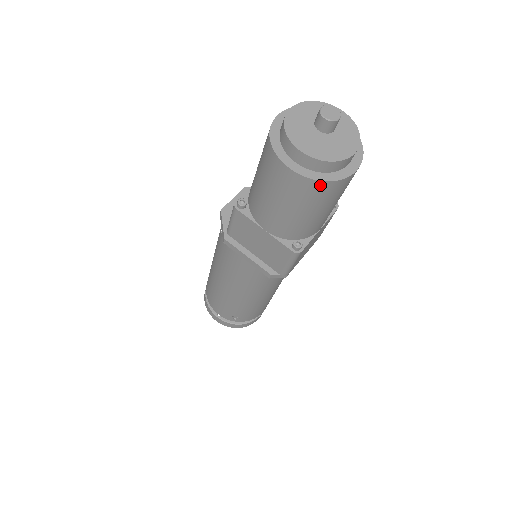
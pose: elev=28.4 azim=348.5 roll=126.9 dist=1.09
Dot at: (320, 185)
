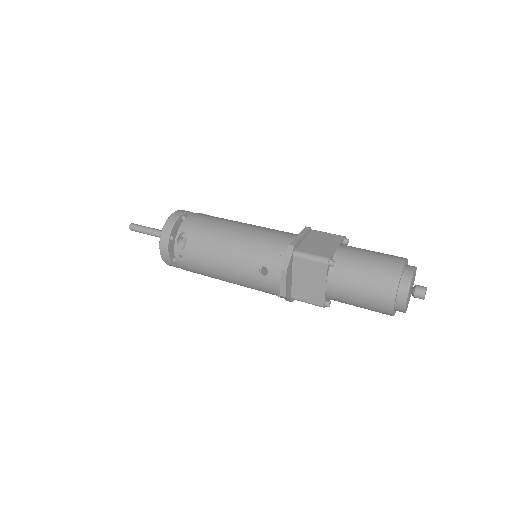
Dot at: occluded
